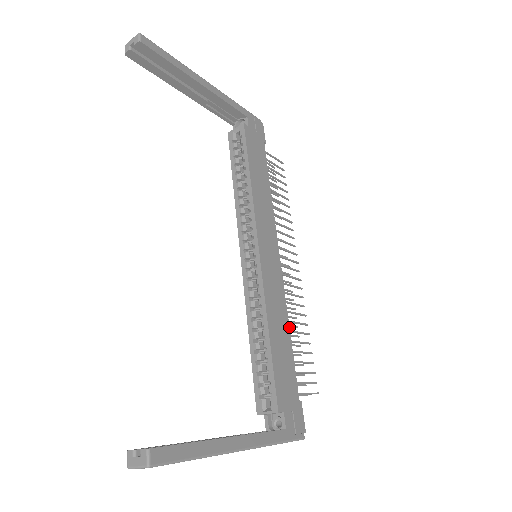
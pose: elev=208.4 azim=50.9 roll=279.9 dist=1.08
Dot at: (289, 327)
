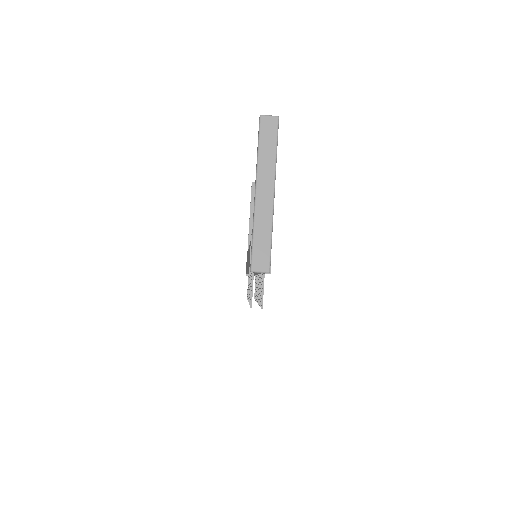
Dot at: occluded
